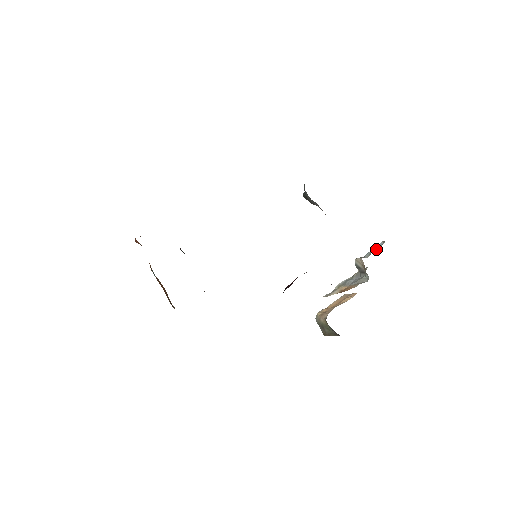
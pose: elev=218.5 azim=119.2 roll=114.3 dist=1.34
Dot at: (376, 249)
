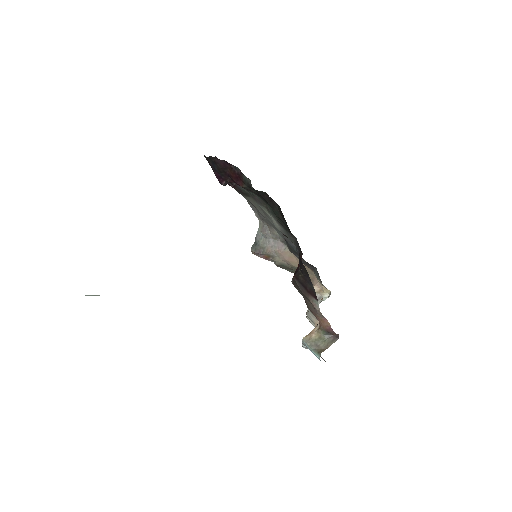
Dot at: occluded
